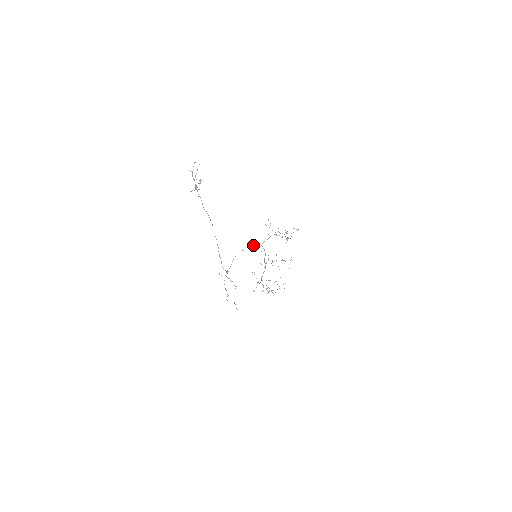
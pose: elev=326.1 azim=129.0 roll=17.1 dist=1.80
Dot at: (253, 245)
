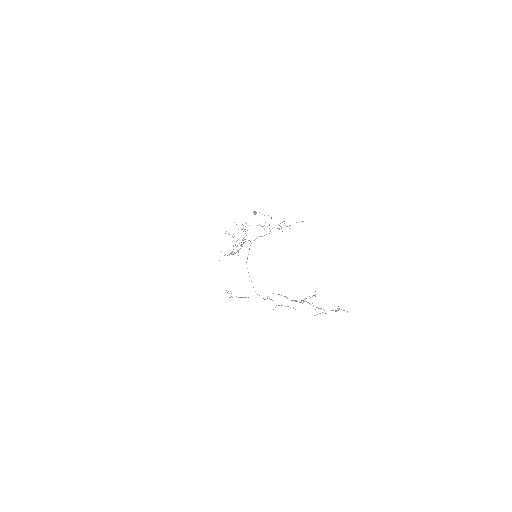
Dot at: occluded
